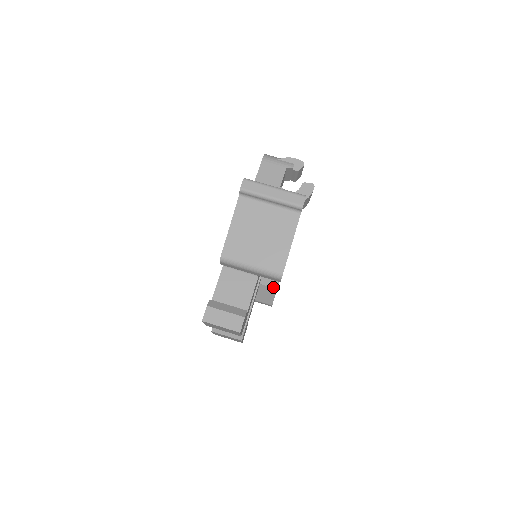
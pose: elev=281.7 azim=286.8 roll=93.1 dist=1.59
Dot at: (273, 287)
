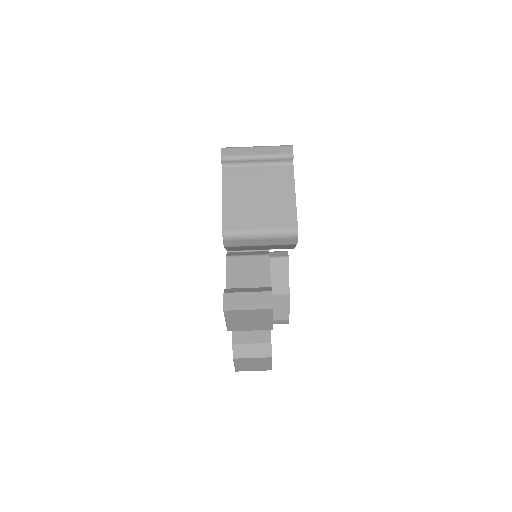
Dot at: (284, 293)
